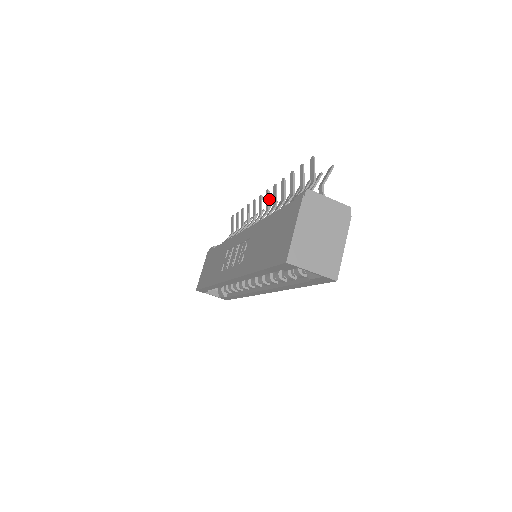
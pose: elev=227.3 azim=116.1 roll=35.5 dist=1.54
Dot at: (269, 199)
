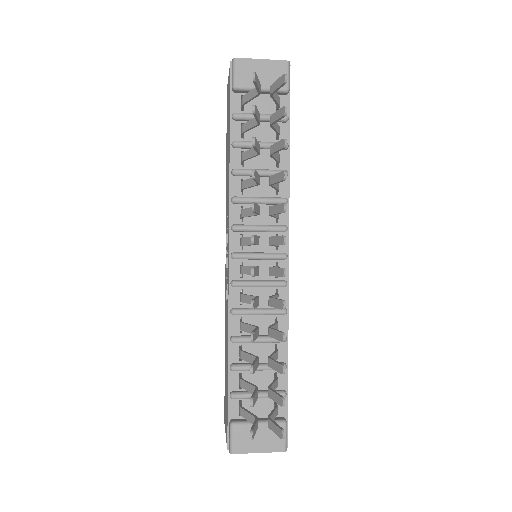
Dot at: occluded
